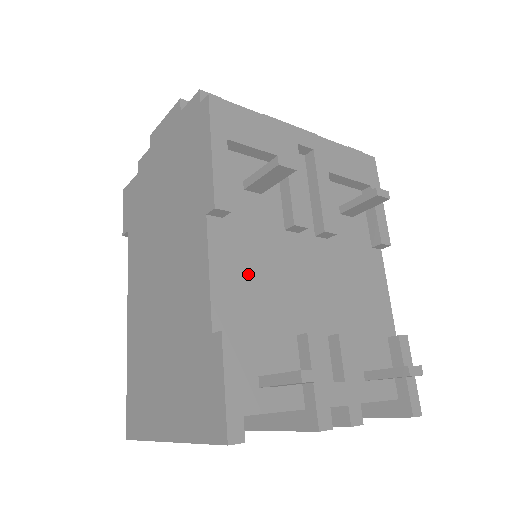
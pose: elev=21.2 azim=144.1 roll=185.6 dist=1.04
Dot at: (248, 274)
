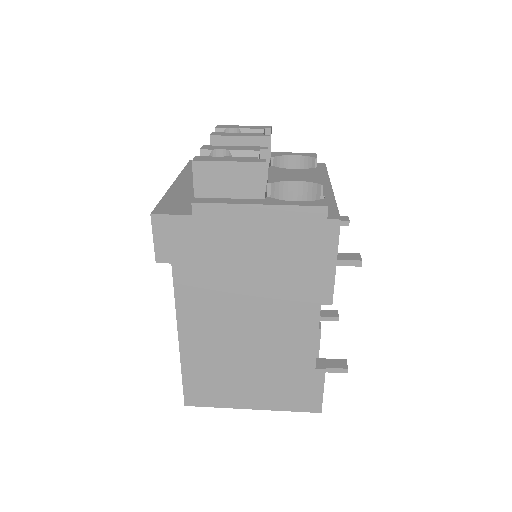
Dot at: occluded
